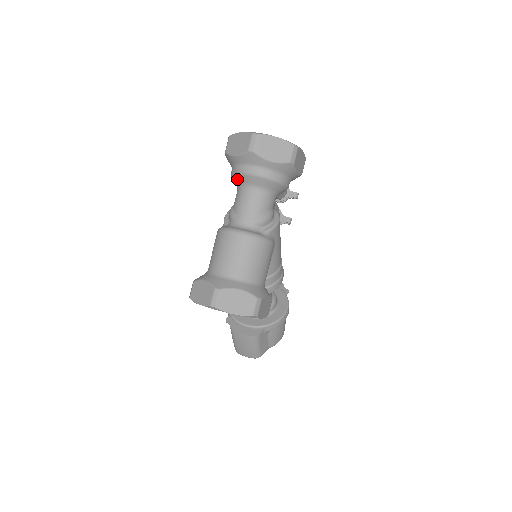
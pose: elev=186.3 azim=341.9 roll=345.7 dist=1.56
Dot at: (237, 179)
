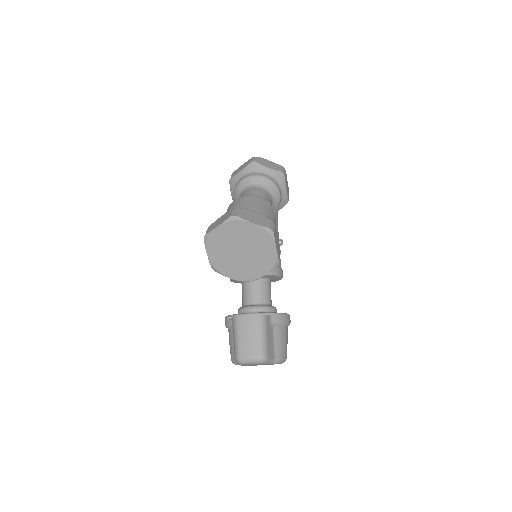
Dot at: (241, 186)
